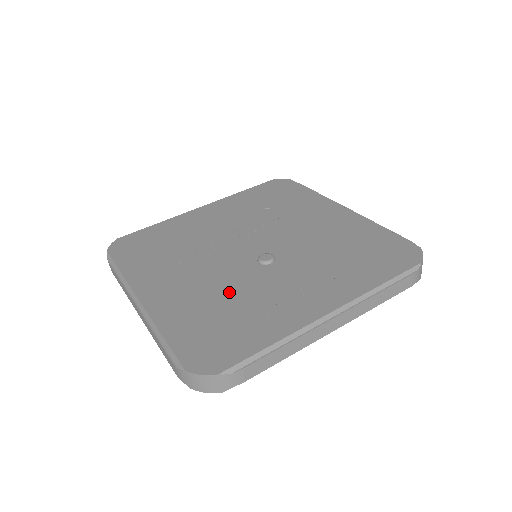
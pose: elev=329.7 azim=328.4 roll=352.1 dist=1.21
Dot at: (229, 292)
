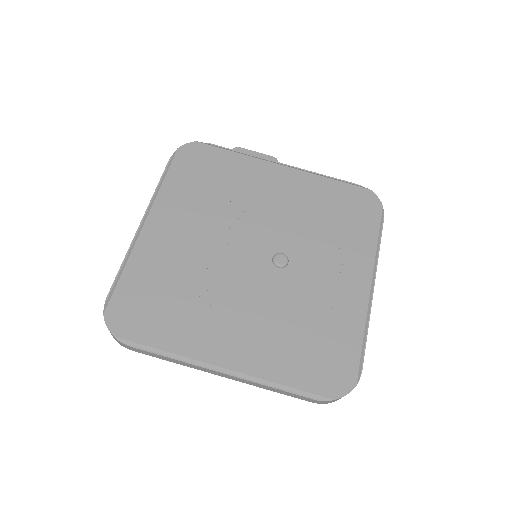
Dot at: (288, 312)
